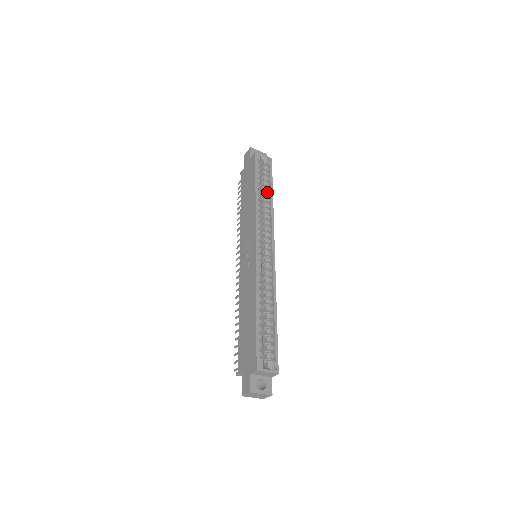
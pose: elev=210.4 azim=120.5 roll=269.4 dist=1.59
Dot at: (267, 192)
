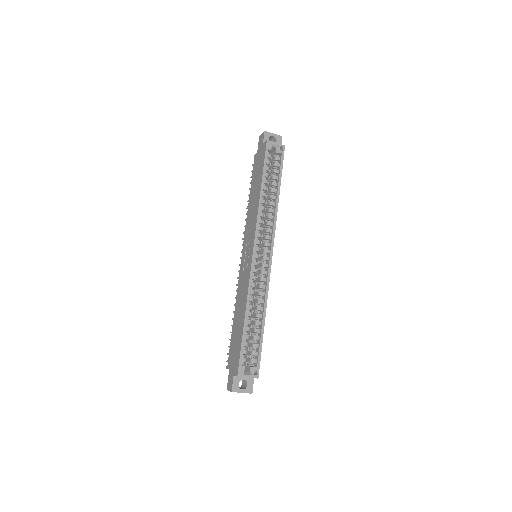
Dot at: (275, 186)
